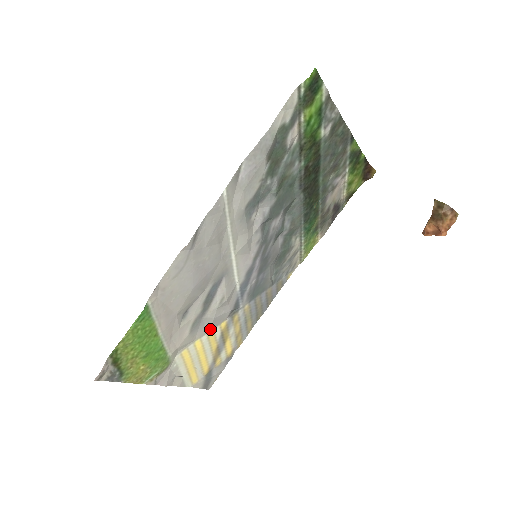
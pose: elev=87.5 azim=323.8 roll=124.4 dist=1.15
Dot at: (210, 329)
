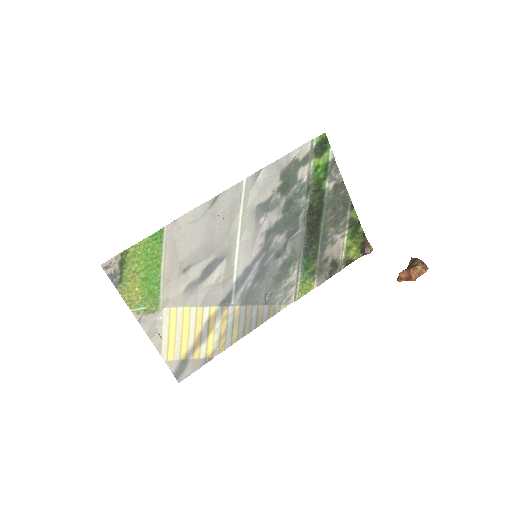
Dot at: (201, 304)
